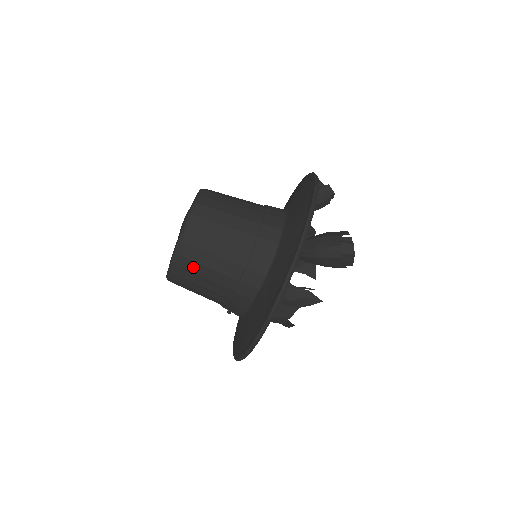
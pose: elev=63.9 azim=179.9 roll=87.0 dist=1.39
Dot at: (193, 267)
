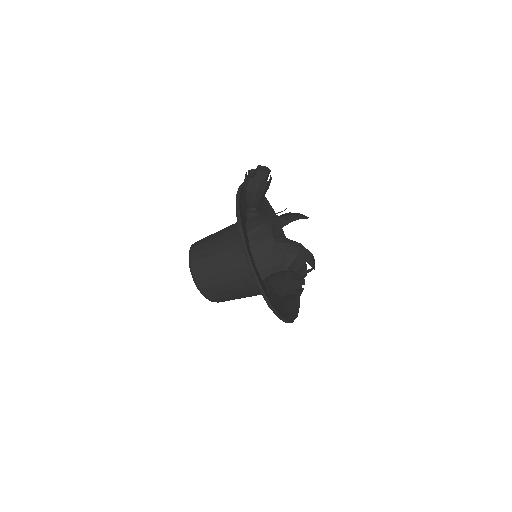
Dot at: (228, 300)
